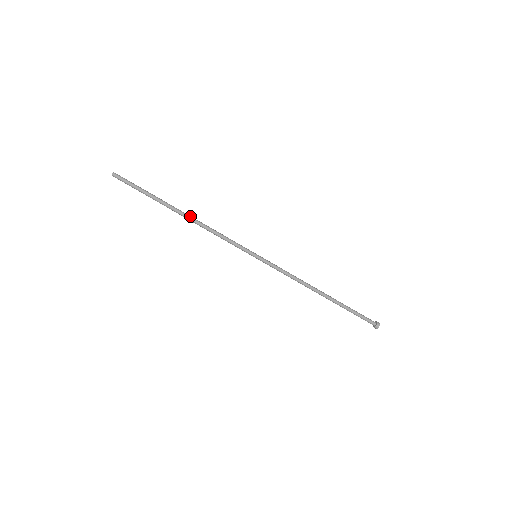
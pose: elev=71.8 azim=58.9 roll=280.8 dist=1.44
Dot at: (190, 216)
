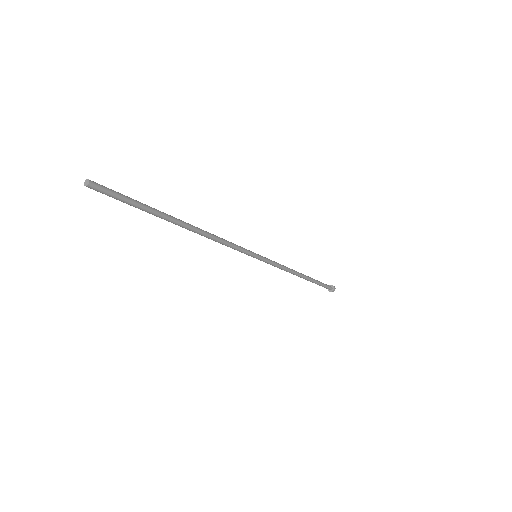
Dot at: (194, 231)
